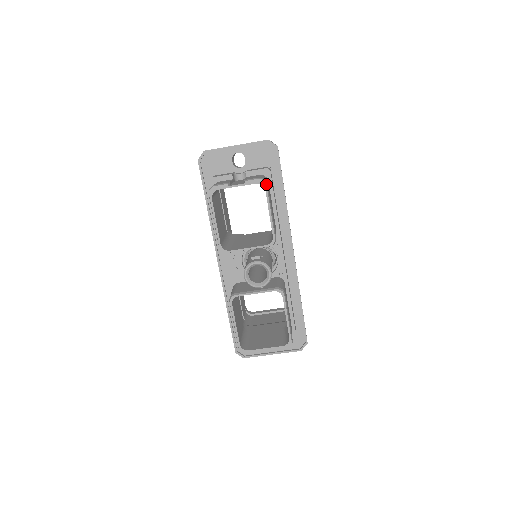
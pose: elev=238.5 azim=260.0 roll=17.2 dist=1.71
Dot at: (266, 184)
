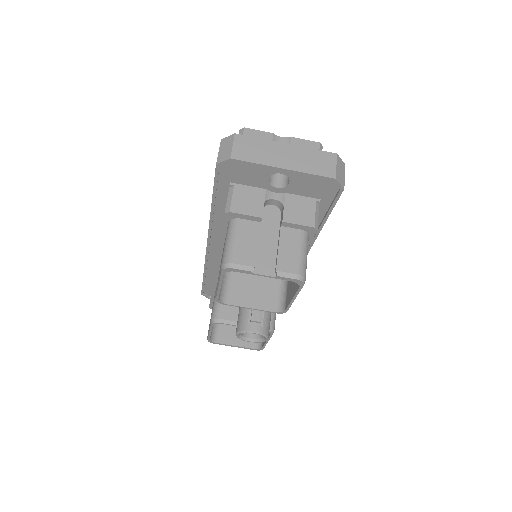
Dot at: occluded
